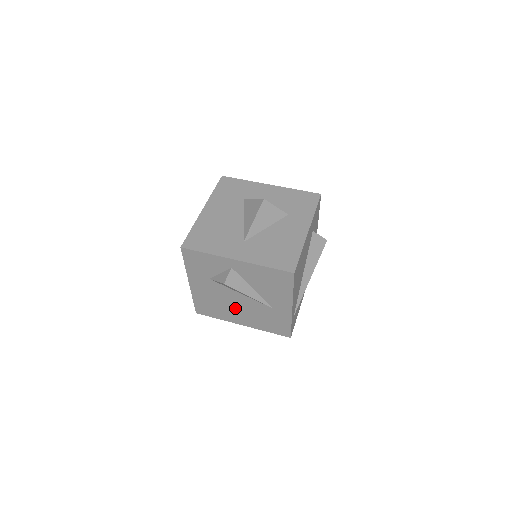
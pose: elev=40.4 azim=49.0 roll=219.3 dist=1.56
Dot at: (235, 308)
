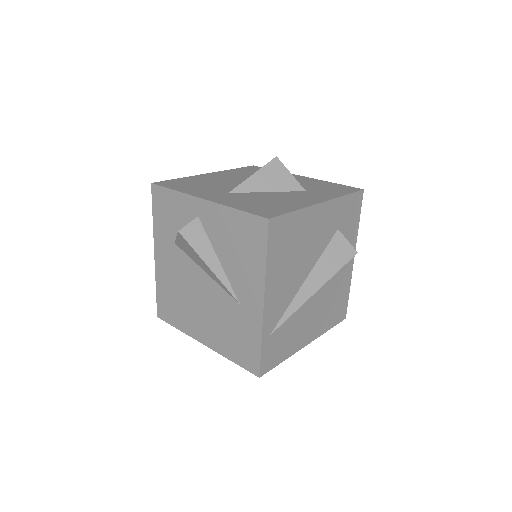
Dot at: (197, 305)
